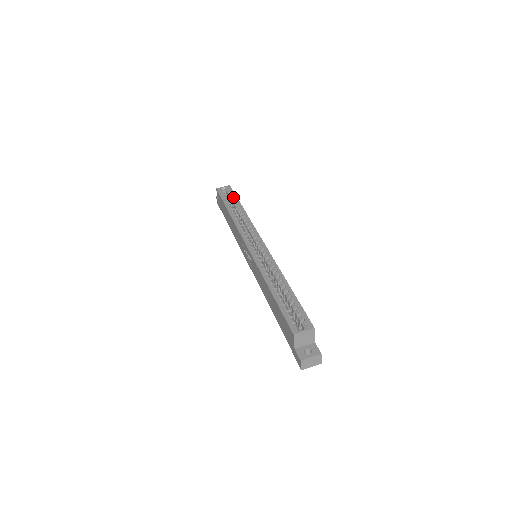
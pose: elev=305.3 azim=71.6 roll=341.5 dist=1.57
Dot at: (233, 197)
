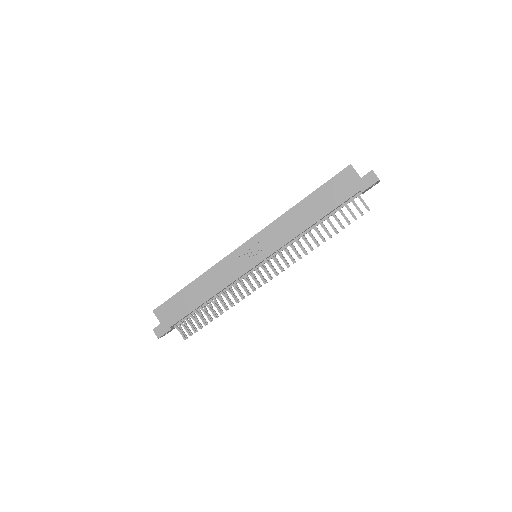
Dot at: occluded
